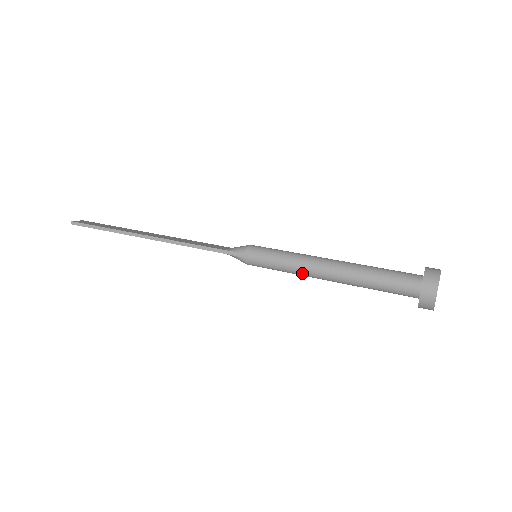
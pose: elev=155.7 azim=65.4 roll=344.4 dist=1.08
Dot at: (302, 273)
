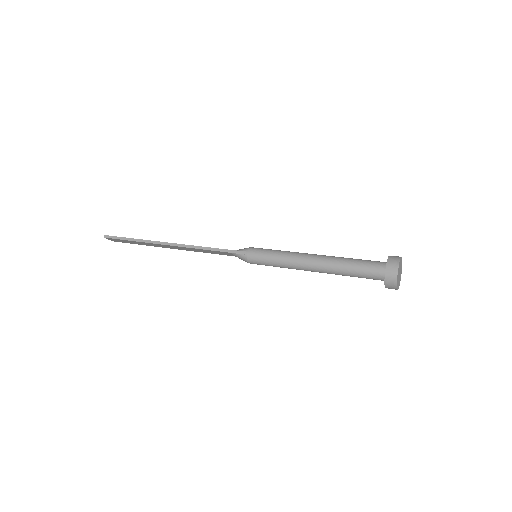
Dot at: (293, 264)
